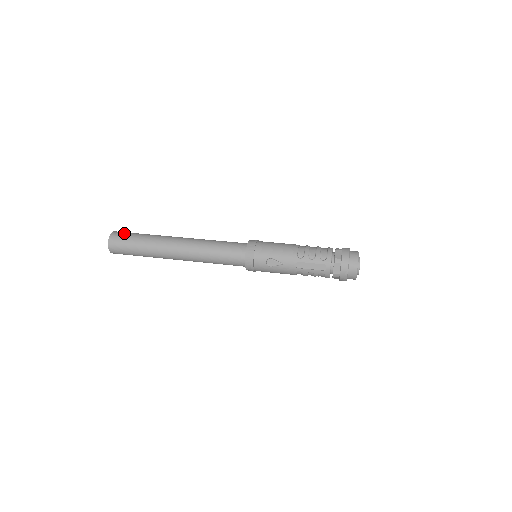
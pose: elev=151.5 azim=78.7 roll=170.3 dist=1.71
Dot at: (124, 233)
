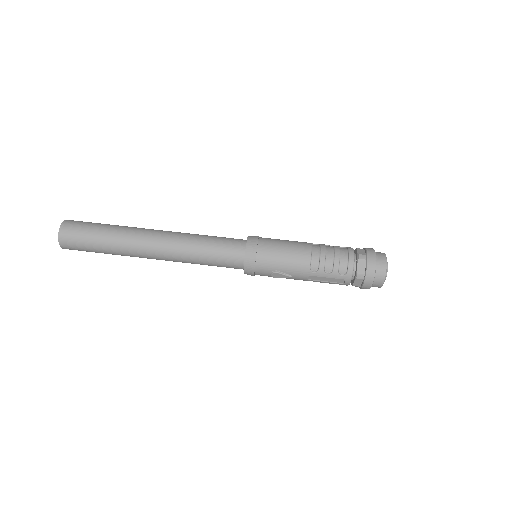
Dot at: (77, 229)
